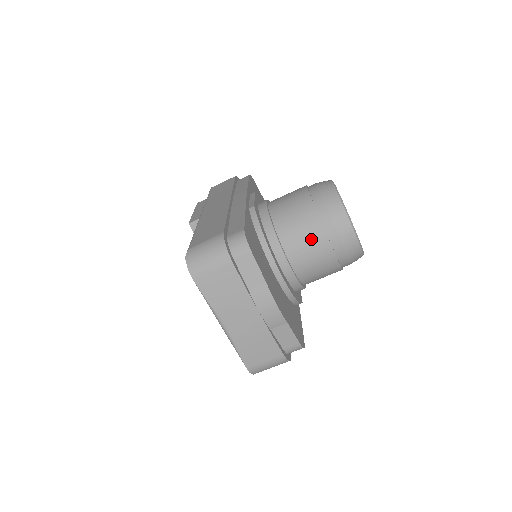
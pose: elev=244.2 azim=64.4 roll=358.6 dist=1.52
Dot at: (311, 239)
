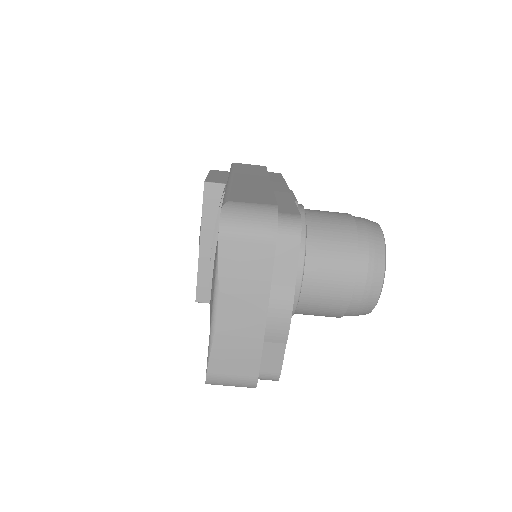
Dot at: (339, 268)
